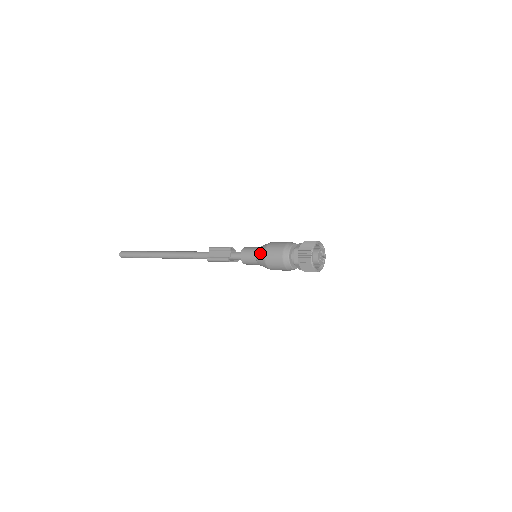
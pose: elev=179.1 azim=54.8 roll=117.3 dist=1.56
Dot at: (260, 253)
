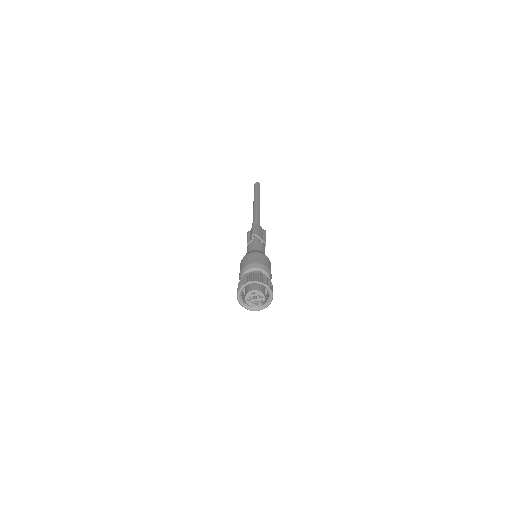
Dot at: occluded
